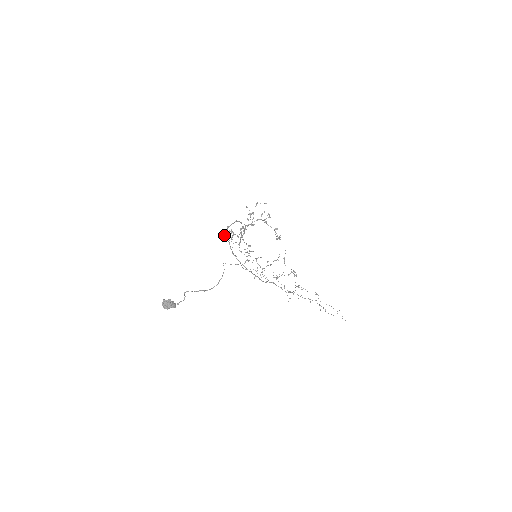
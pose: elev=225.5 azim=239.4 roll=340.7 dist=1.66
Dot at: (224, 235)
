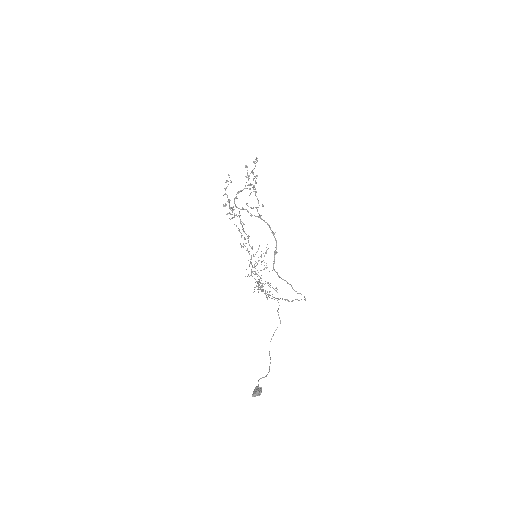
Dot at: occluded
